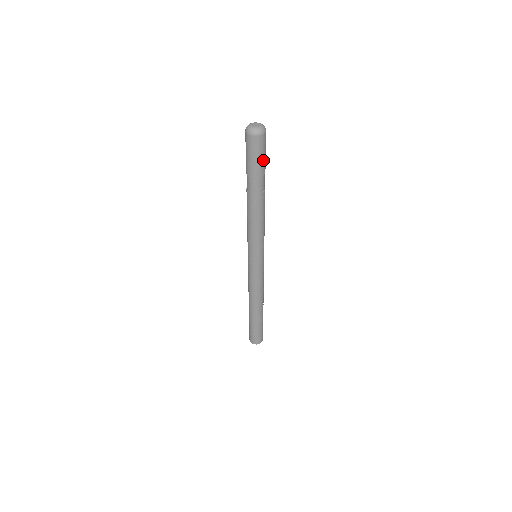
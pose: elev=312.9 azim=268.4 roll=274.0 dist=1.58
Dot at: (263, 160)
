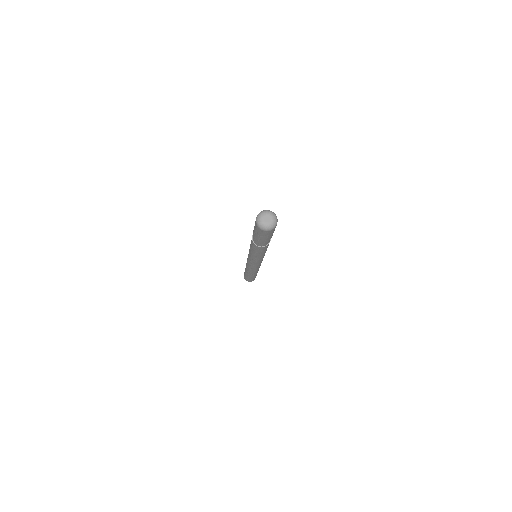
Dot at: occluded
